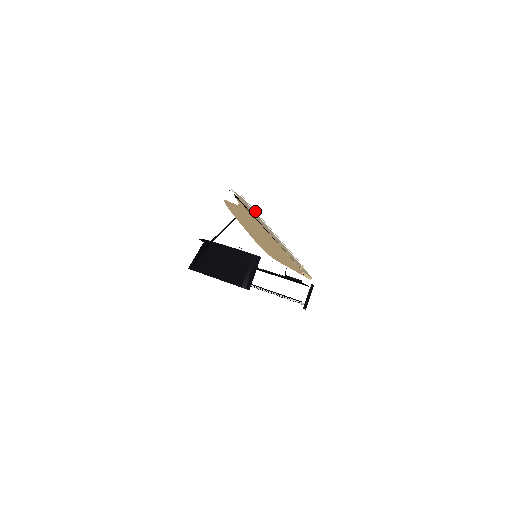
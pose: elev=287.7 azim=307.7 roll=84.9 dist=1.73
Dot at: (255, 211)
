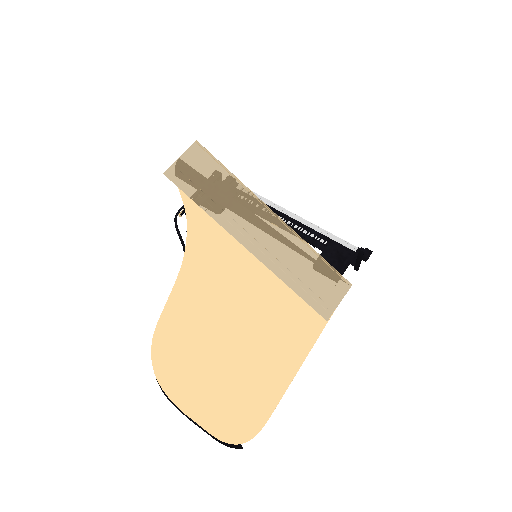
Dot at: (222, 217)
